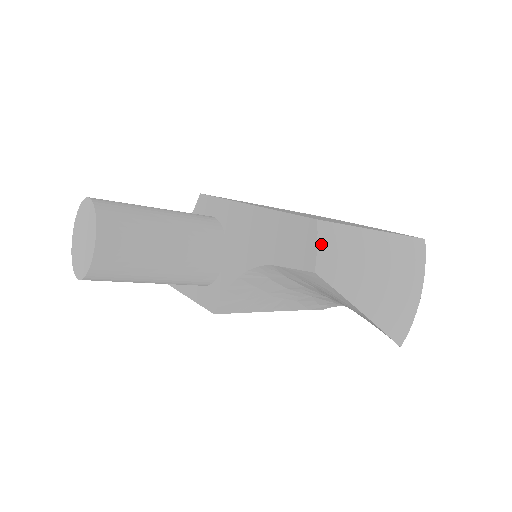
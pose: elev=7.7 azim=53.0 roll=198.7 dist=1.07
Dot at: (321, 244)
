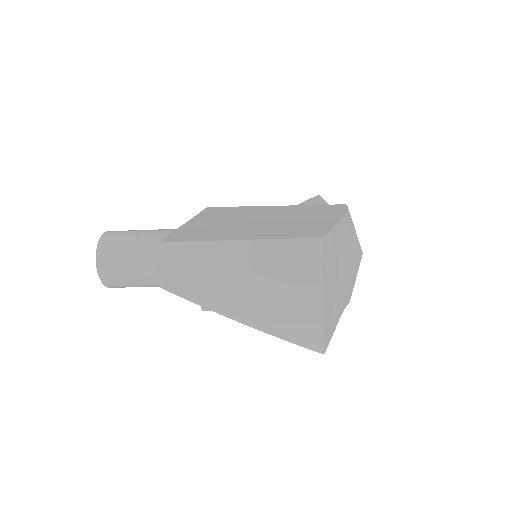
Dot at: (163, 263)
